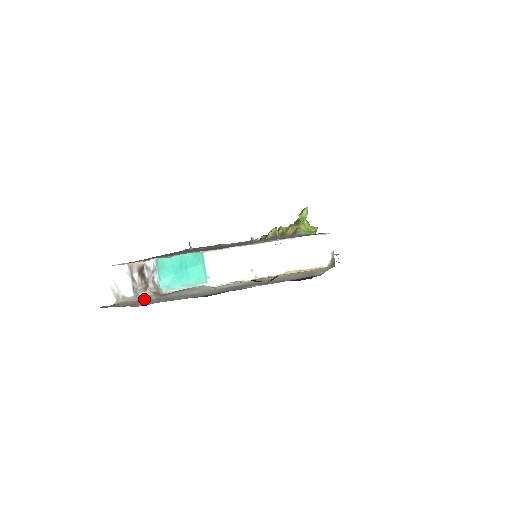
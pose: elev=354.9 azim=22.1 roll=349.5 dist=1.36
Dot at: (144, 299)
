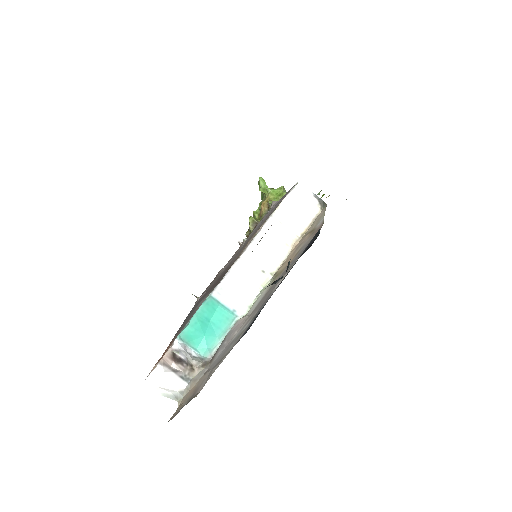
Dot at: occluded
